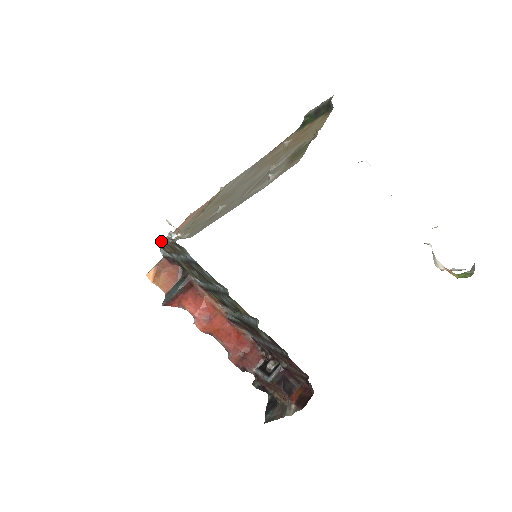
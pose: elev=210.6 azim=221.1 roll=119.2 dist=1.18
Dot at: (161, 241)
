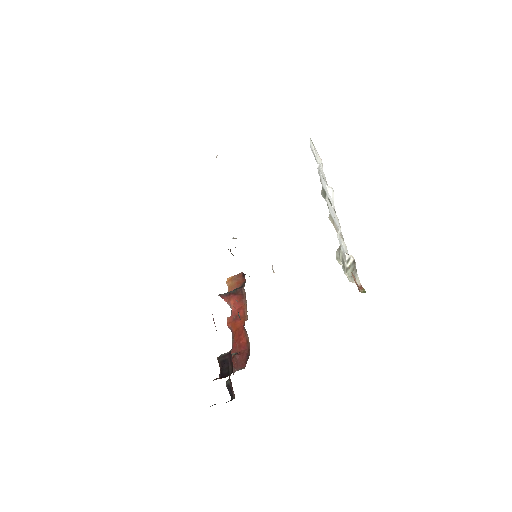
Dot at: occluded
